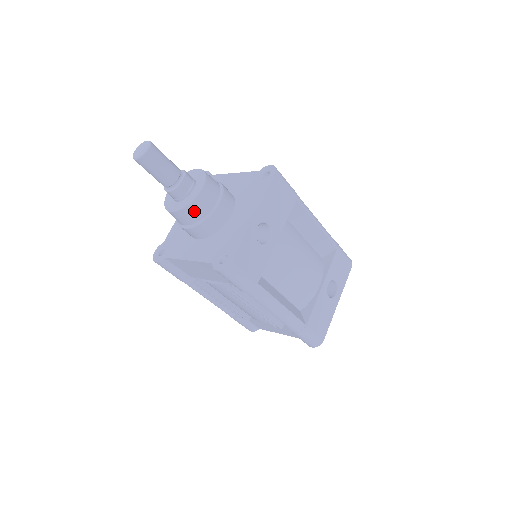
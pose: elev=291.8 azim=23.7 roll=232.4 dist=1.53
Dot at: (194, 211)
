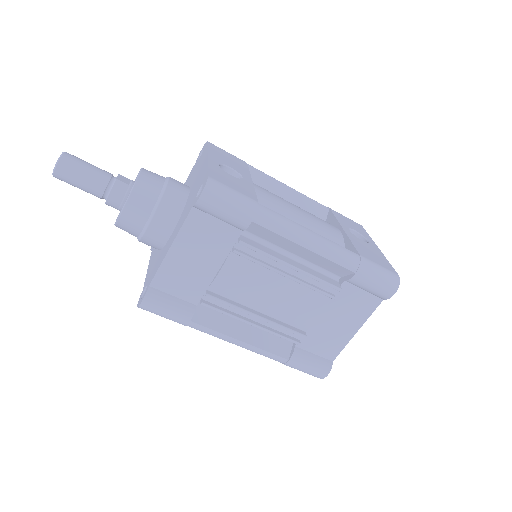
Dot at: (145, 190)
